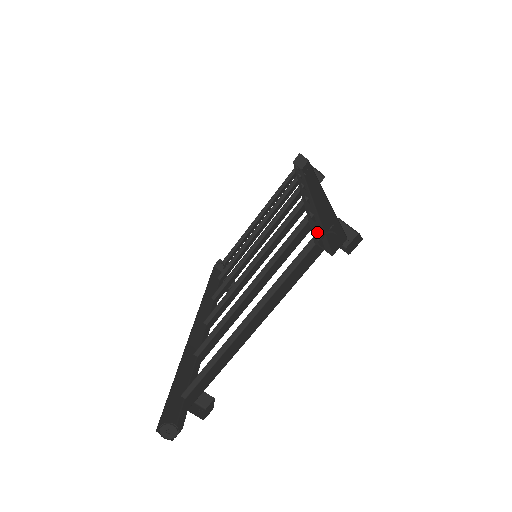
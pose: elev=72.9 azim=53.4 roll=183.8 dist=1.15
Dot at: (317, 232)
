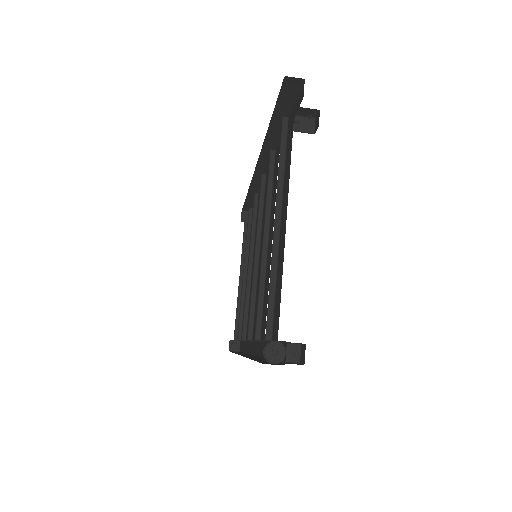
Dot at: (283, 120)
